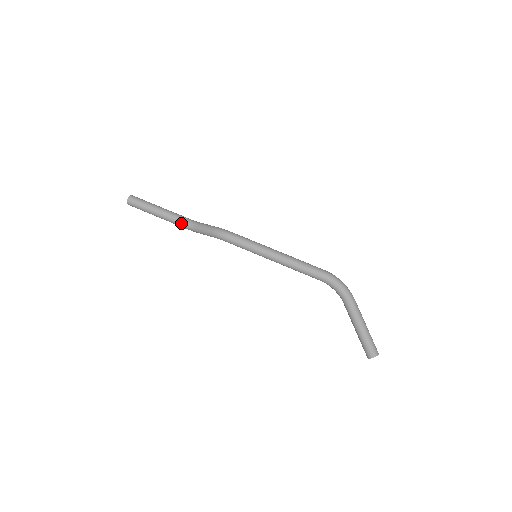
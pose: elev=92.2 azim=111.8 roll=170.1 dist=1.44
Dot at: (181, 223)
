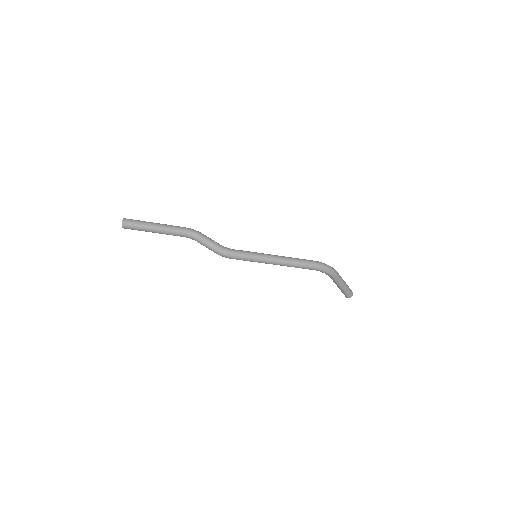
Dot at: occluded
